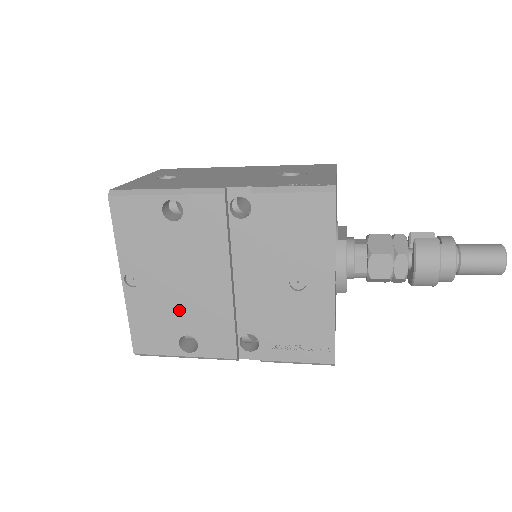
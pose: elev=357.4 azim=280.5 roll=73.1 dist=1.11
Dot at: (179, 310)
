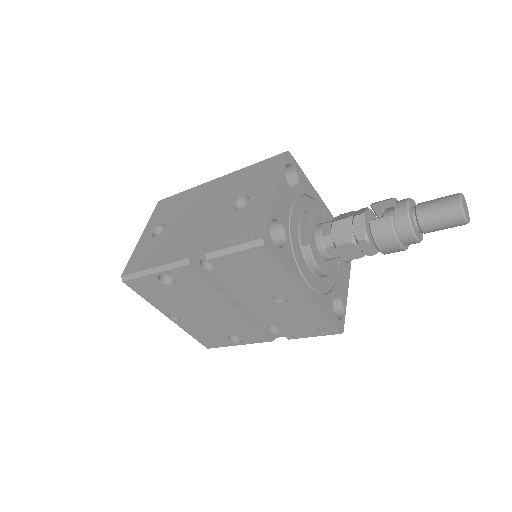
Dot at: (215, 325)
